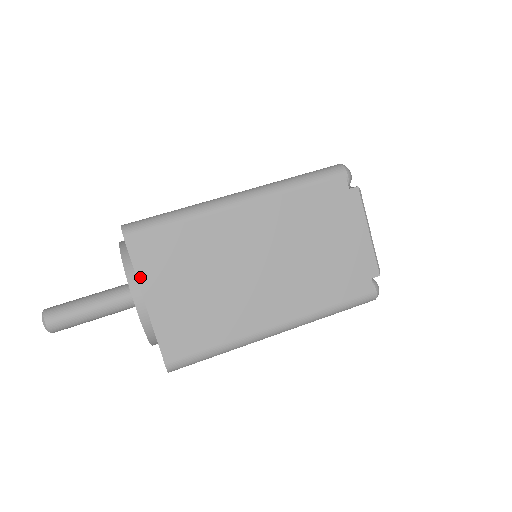
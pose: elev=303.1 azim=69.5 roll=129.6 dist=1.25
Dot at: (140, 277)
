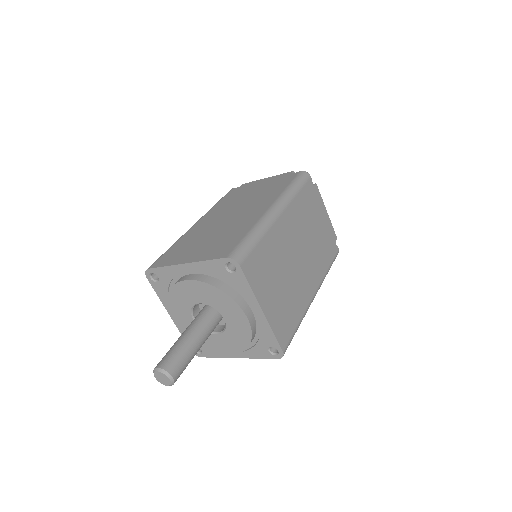
Dot at: (255, 292)
